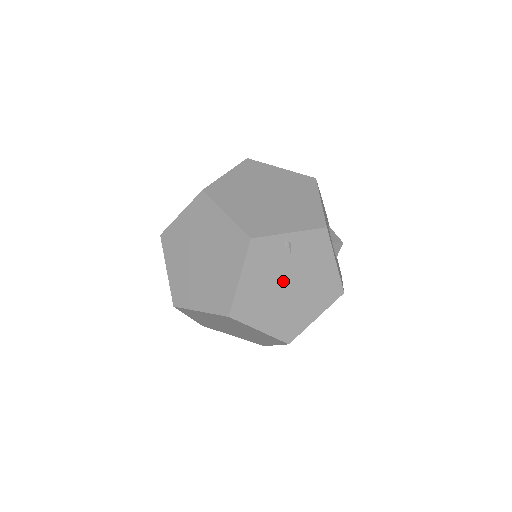
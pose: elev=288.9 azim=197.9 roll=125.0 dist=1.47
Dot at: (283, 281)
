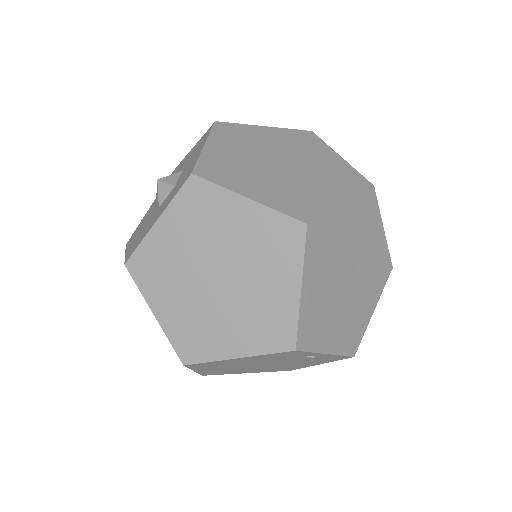
Dot at: (266, 363)
